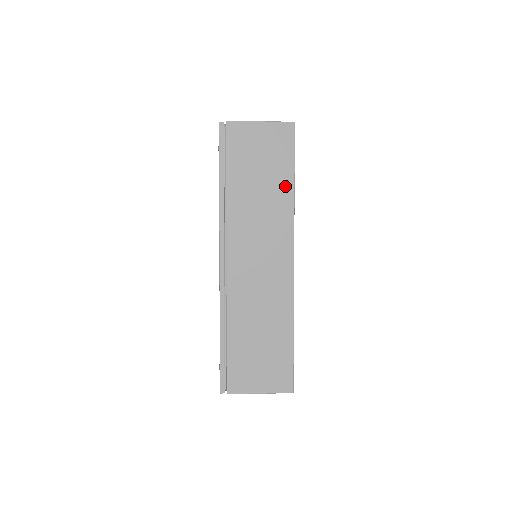
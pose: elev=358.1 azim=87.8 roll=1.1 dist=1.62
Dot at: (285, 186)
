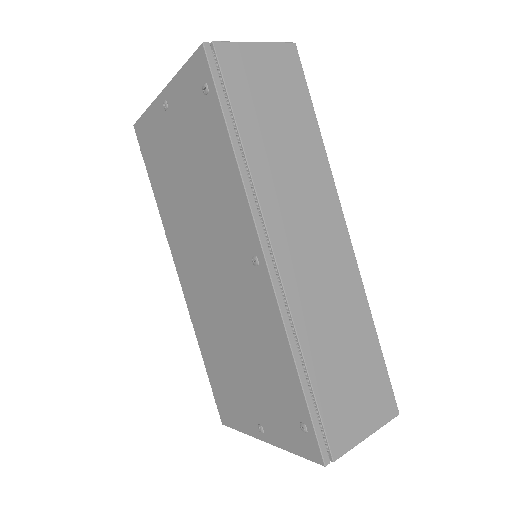
Dot at: (310, 132)
